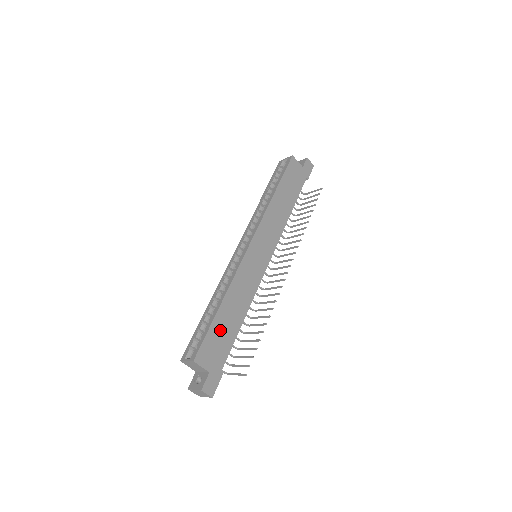
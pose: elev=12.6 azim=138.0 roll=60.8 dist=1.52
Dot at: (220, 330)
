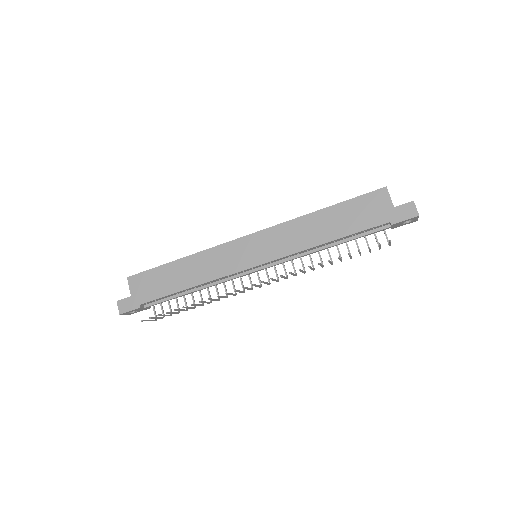
Dot at: (162, 277)
